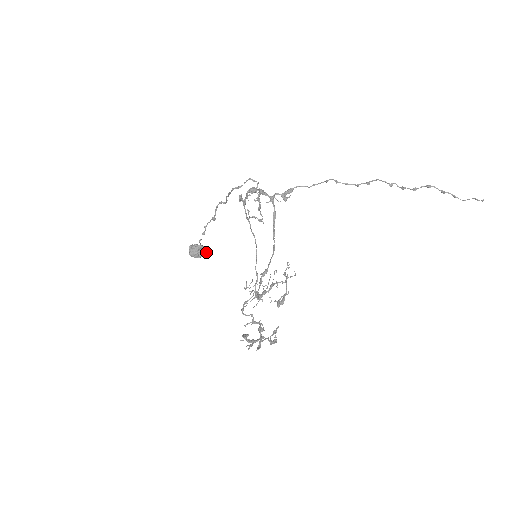
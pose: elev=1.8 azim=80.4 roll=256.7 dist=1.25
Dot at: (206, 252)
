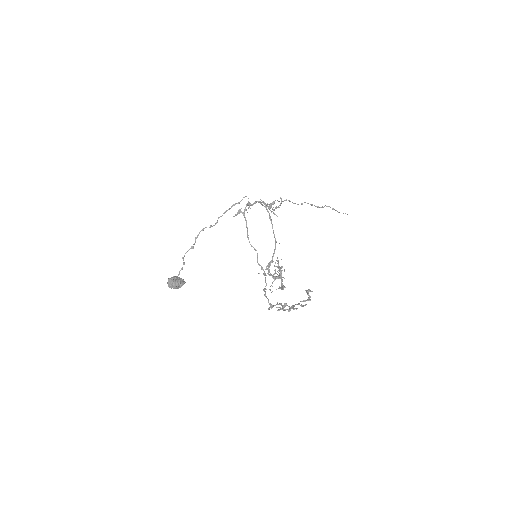
Dot at: (185, 282)
